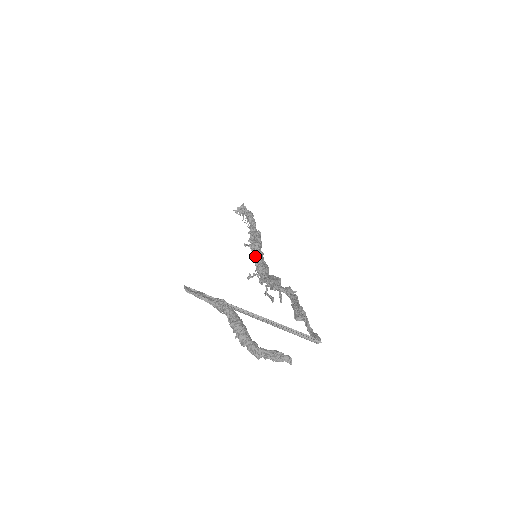
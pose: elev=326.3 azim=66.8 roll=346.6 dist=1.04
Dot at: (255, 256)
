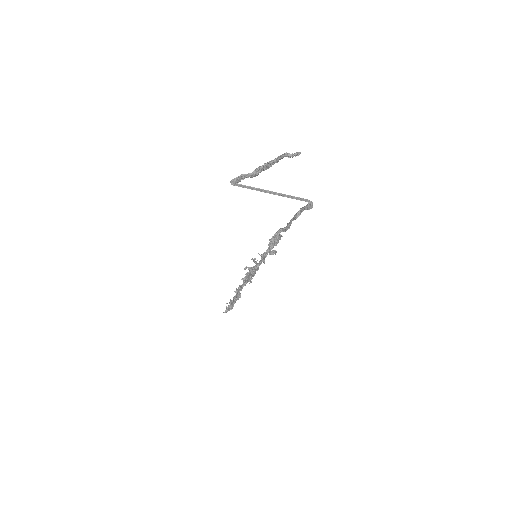
Dot at: occluded
